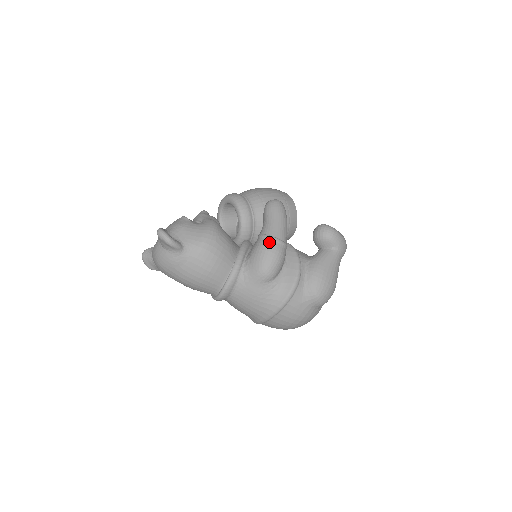
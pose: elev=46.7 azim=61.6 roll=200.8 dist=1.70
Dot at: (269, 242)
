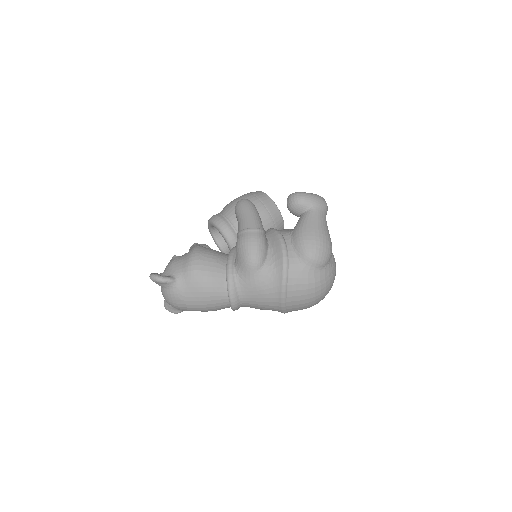
Dot at: (243, 235)
